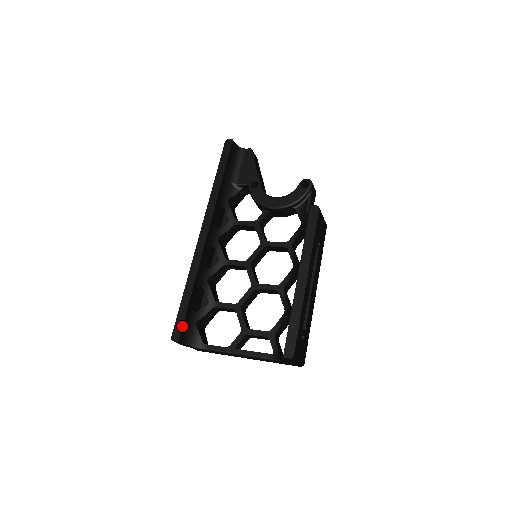
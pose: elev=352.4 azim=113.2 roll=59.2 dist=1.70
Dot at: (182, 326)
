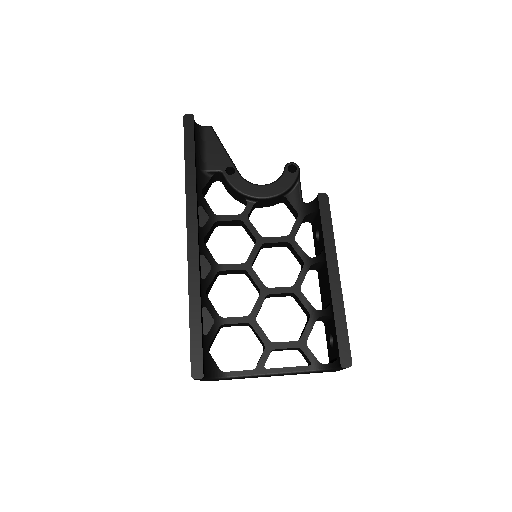
Dot at: (202, 358)
